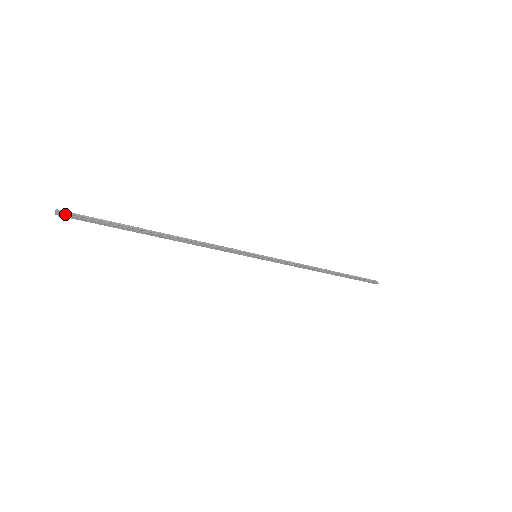
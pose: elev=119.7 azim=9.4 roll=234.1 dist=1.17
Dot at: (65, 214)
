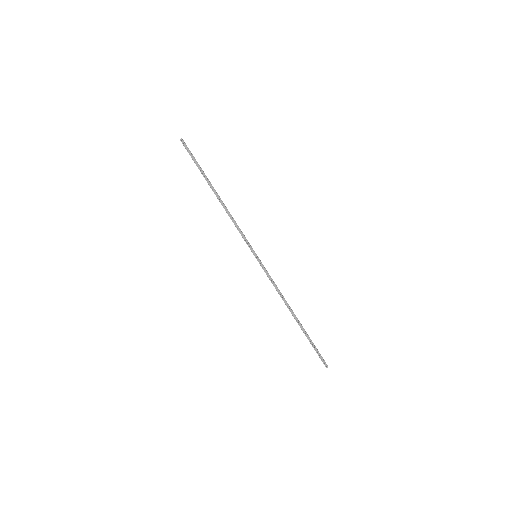
Dot at: (184, 142)
